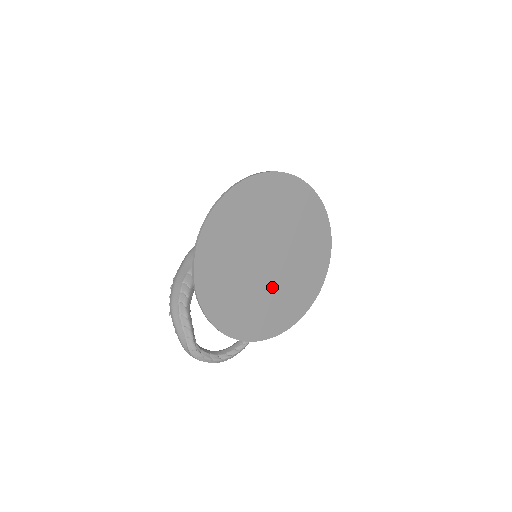
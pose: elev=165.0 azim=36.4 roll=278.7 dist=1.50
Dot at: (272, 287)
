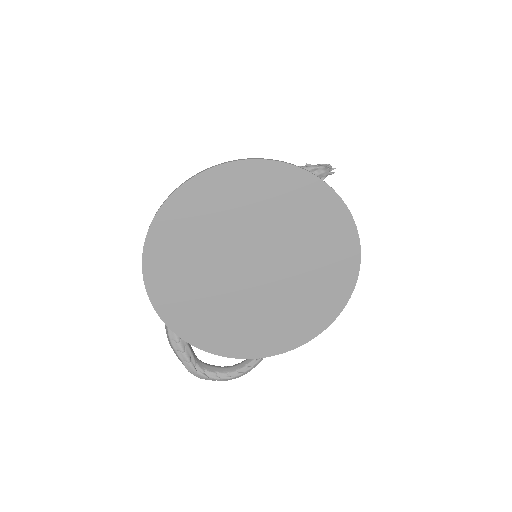
Dot at: (270, 298)
